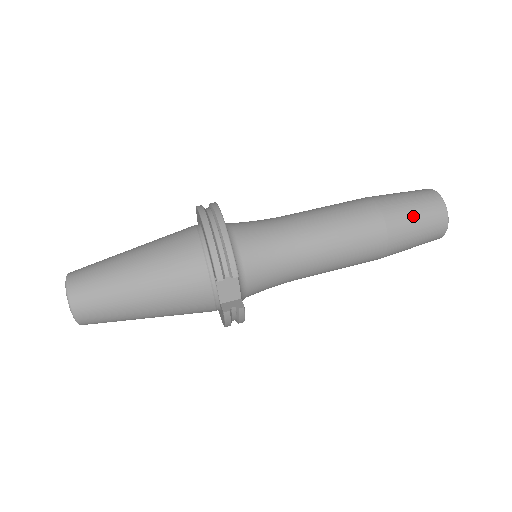
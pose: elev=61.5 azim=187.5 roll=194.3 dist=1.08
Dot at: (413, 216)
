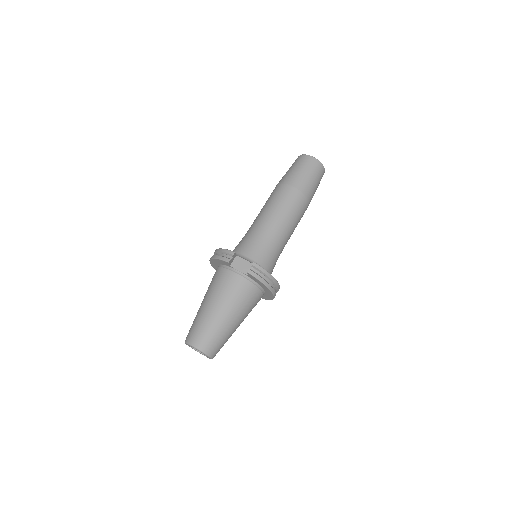
Dot at: (293, 170)
